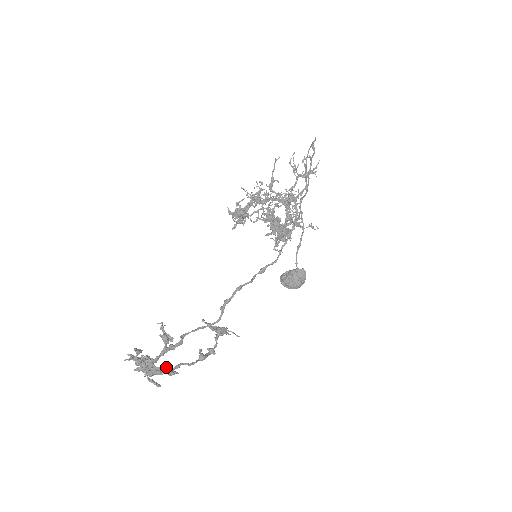
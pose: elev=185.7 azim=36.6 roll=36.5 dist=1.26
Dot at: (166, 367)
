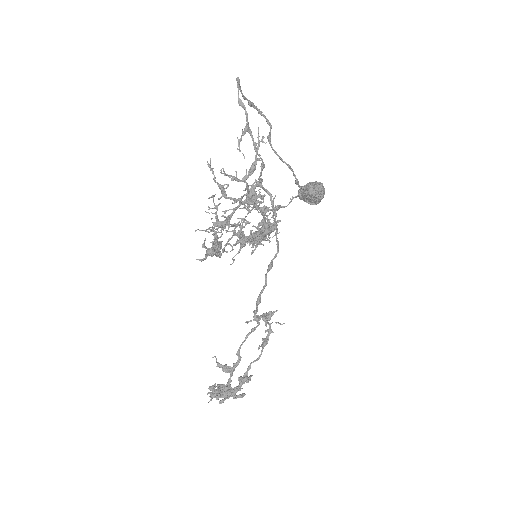
Dot at: (241, 380)
